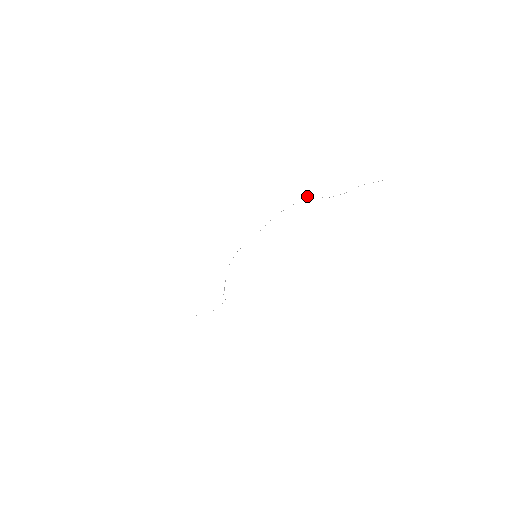
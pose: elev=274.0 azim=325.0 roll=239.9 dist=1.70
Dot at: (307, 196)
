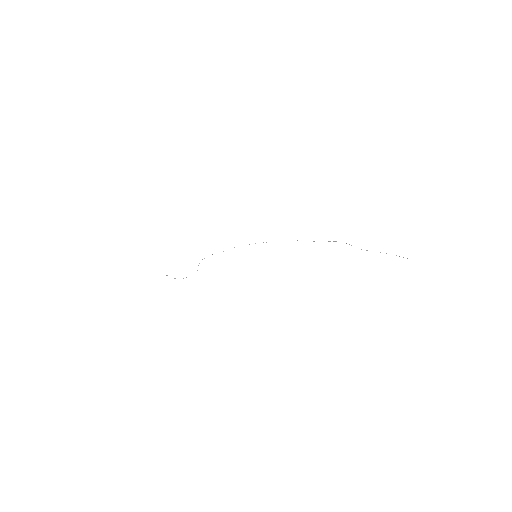
Dot at: occluded
